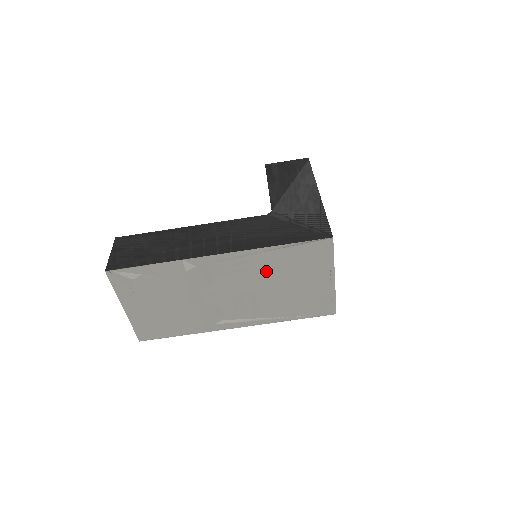
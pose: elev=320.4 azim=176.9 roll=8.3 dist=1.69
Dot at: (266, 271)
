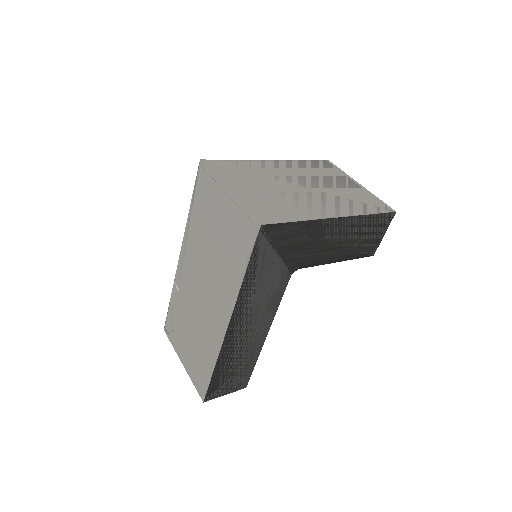
Dot at: (200, 239)
